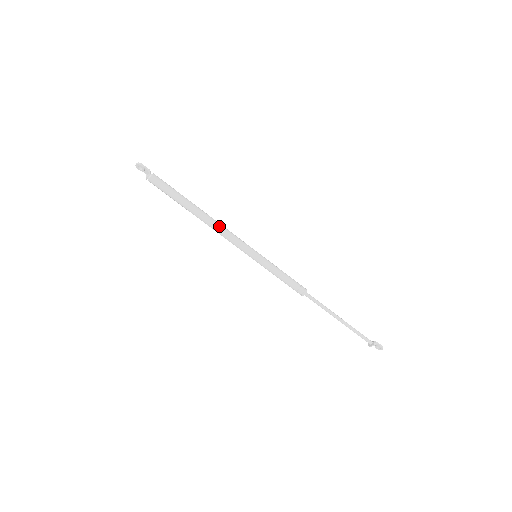
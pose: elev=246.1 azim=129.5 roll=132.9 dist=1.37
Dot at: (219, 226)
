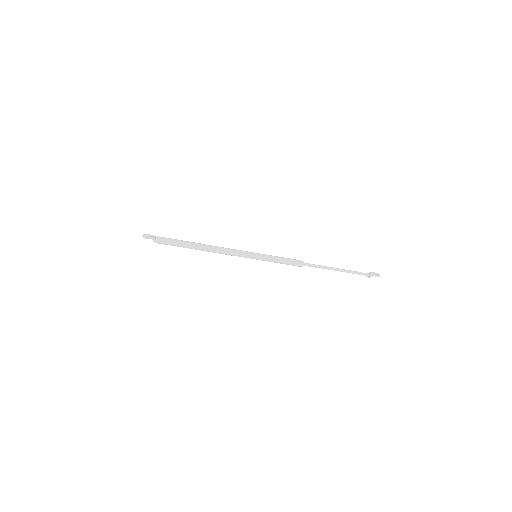
Dot at: (220, 252)
